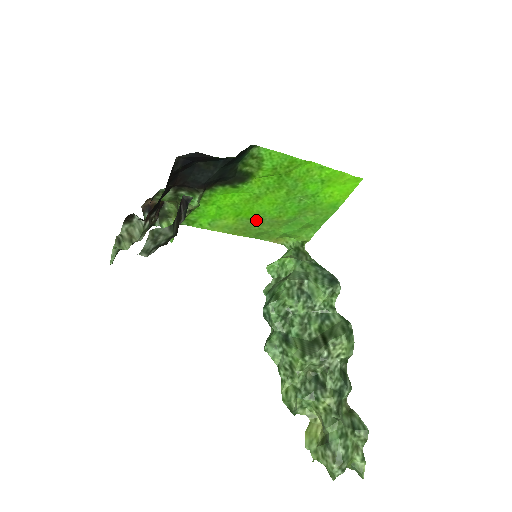
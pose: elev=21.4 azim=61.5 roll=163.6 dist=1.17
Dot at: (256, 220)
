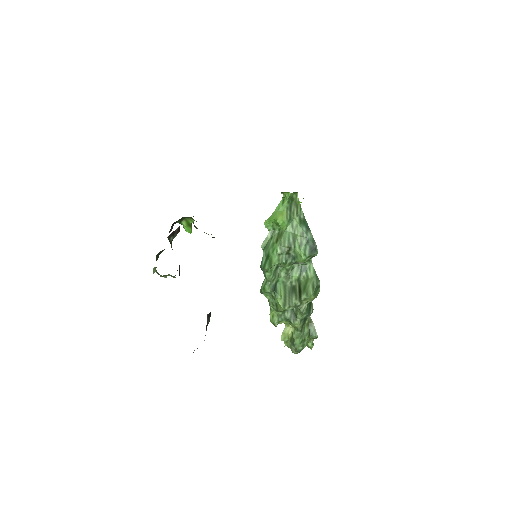
Dot at: occluded
